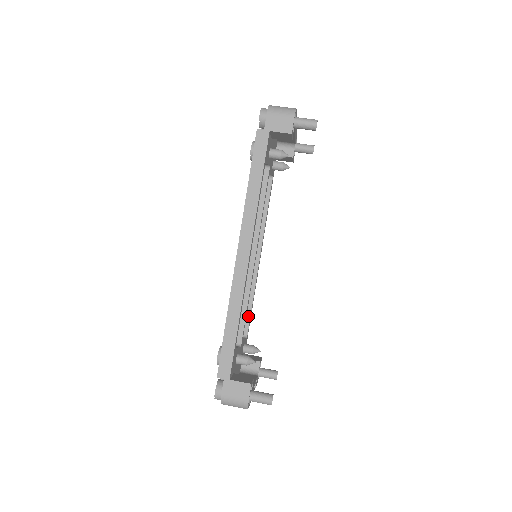
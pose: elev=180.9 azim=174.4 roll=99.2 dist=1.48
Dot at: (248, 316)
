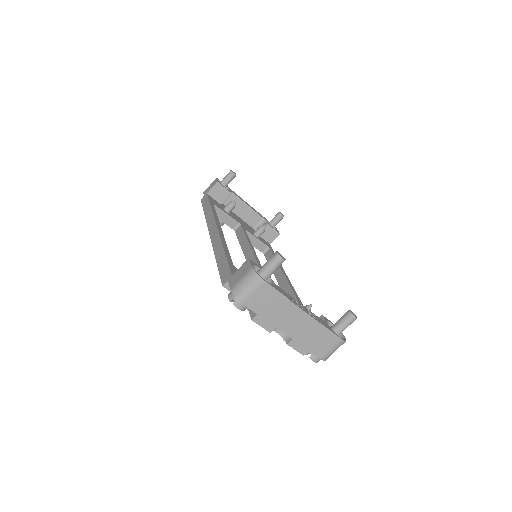
Dot at: occluded
